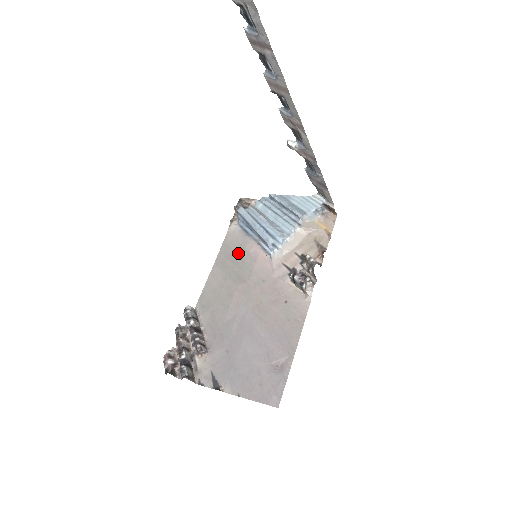
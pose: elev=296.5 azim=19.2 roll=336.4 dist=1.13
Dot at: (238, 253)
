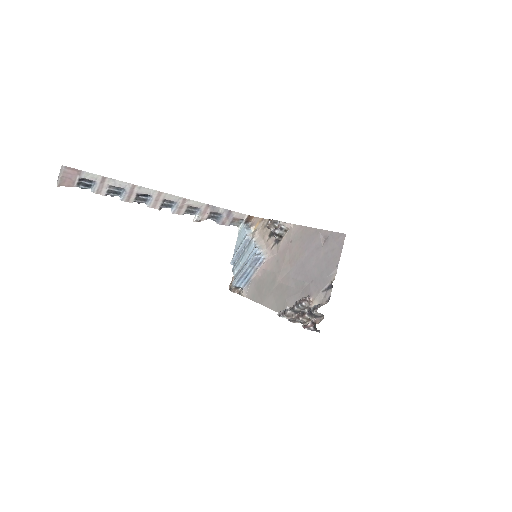
Dot at: (259, 285)
